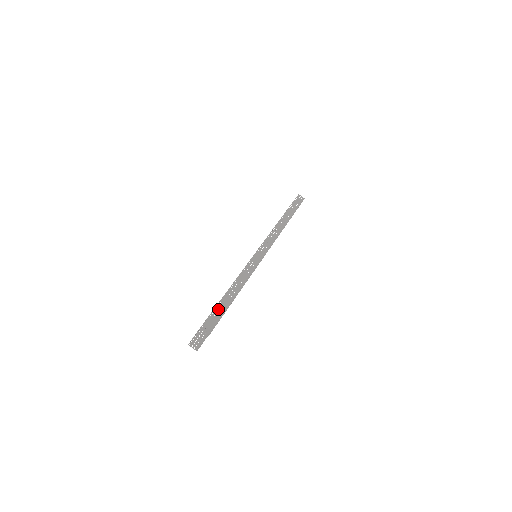
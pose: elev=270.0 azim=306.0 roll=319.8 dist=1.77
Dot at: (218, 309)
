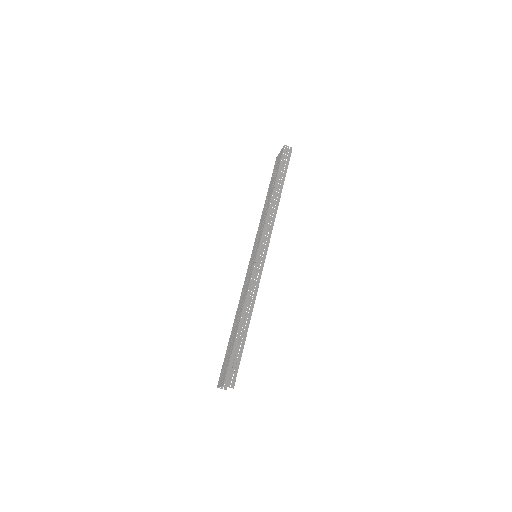
Dot at: (235, 354)
